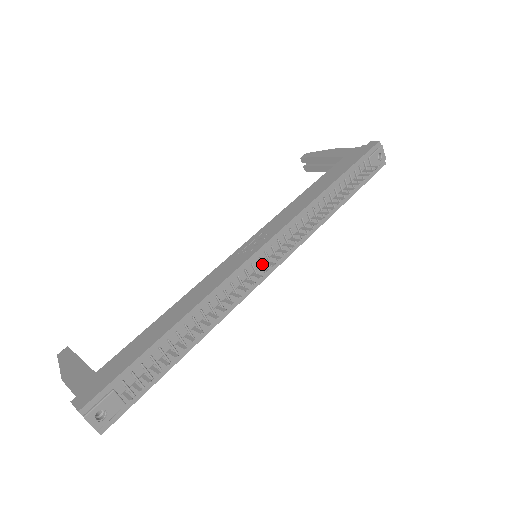
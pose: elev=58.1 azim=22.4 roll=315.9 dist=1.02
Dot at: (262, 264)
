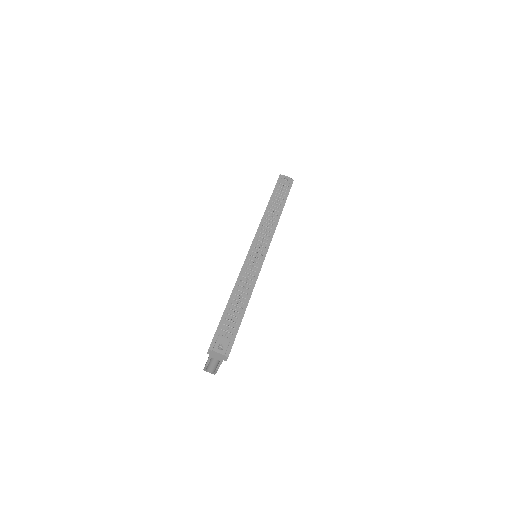
Dot at: occluded
